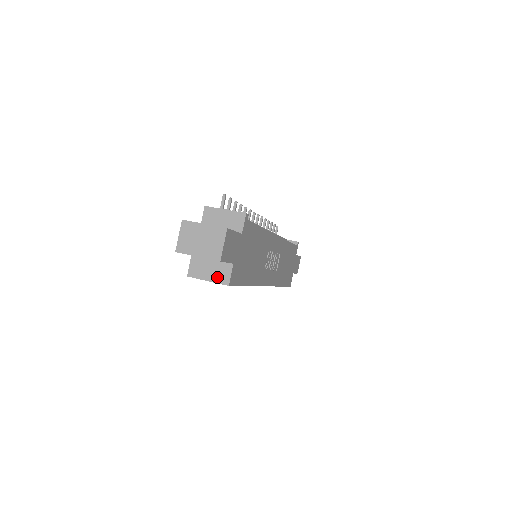
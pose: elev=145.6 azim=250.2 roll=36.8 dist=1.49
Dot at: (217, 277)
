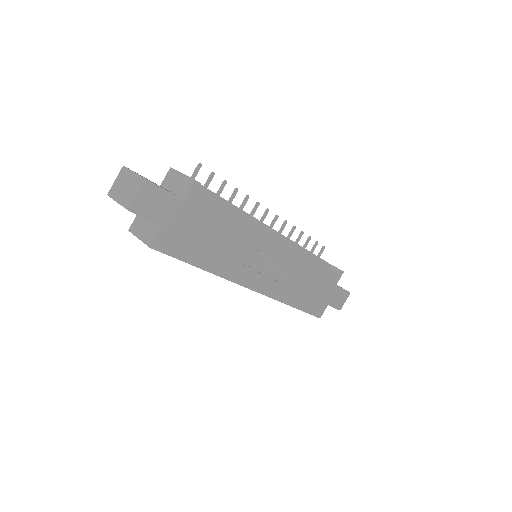
Dot at: (146, 236)
